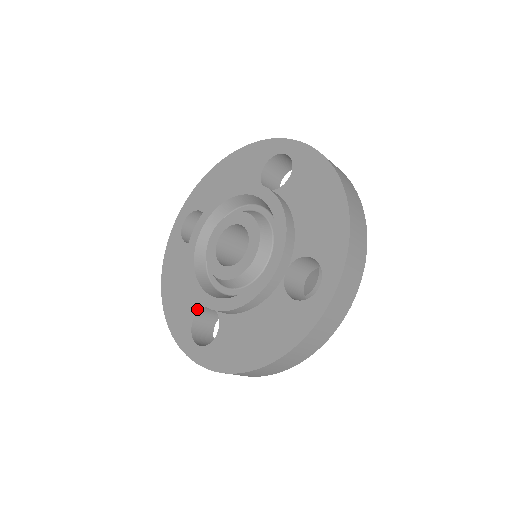
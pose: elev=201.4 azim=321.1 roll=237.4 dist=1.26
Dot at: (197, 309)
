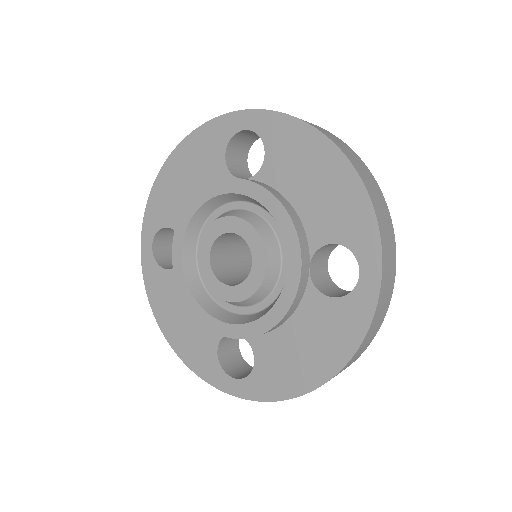
Dot at: (216, 340)
